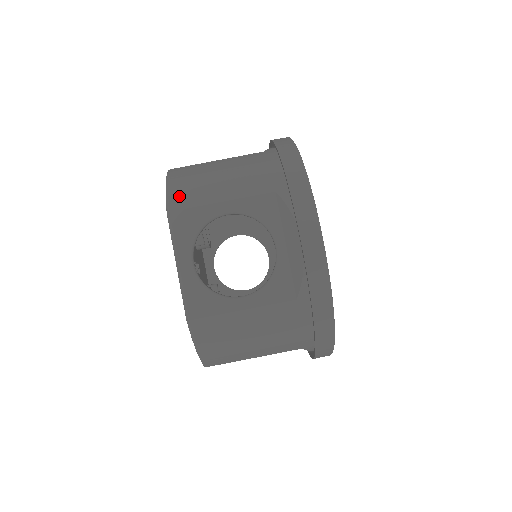
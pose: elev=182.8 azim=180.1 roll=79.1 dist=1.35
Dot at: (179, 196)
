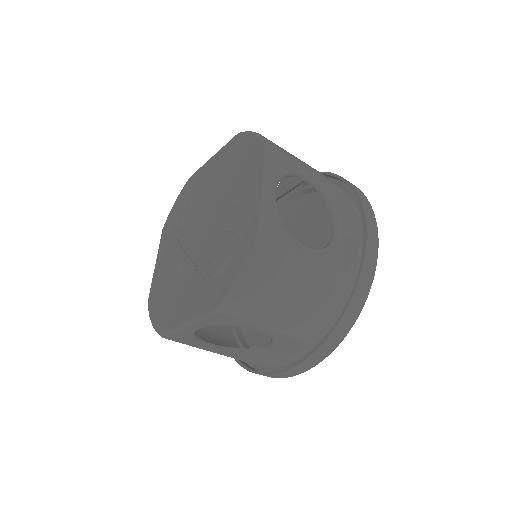
Dot at: (273, 143)
